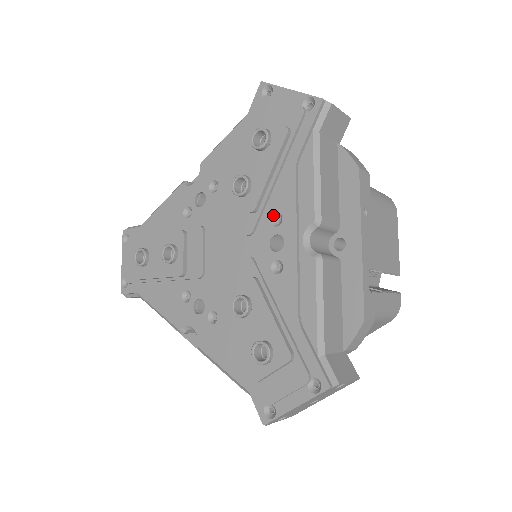
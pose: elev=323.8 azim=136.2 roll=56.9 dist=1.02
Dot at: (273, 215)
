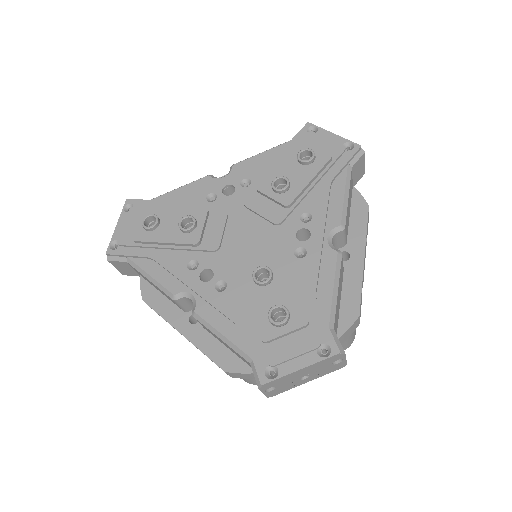
Dot at: (303, 214)
